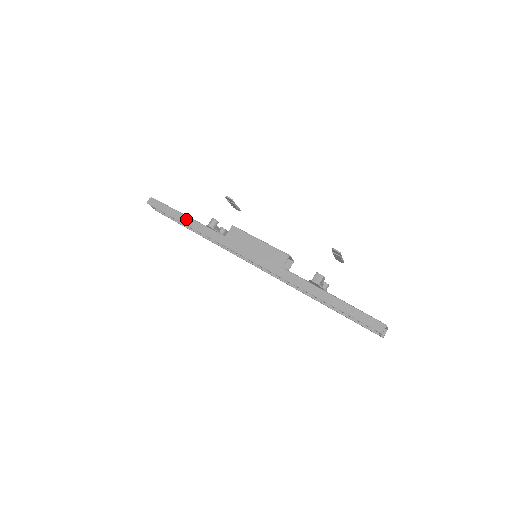
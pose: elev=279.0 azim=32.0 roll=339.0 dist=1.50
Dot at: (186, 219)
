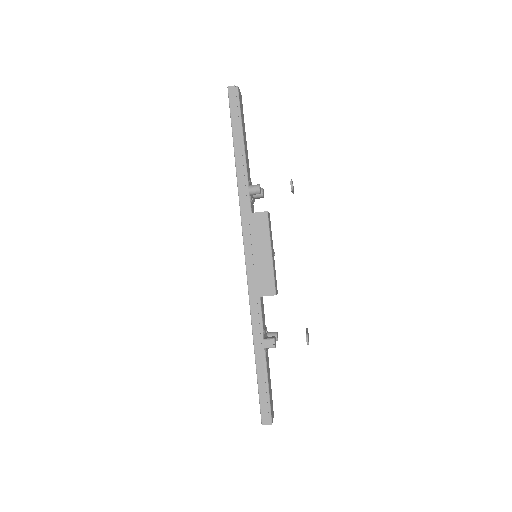
Dot at: (241, 153)
